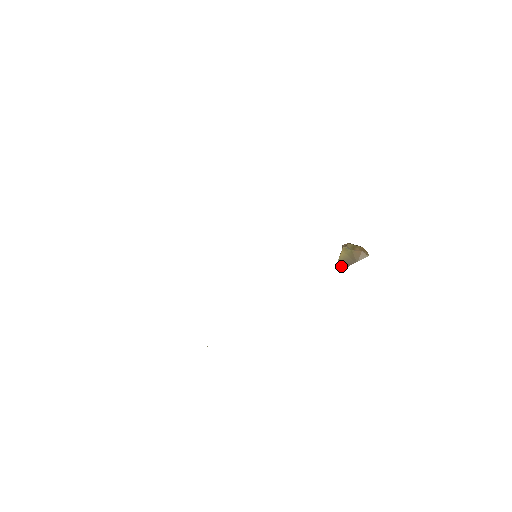
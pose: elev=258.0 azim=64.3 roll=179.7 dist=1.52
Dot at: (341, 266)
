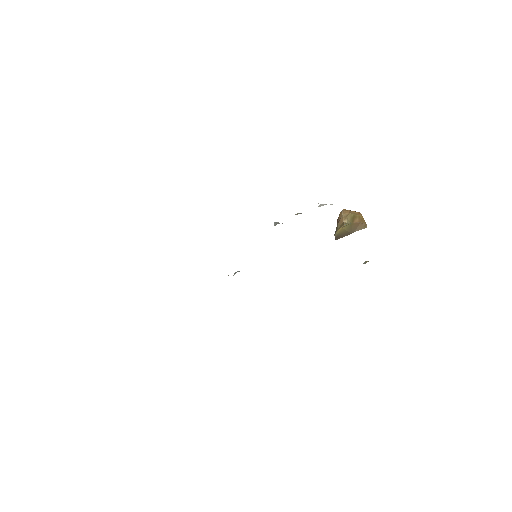
Dot at: (337, 237)
